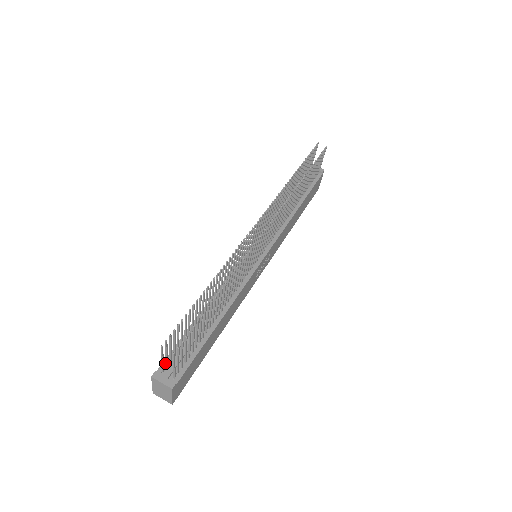
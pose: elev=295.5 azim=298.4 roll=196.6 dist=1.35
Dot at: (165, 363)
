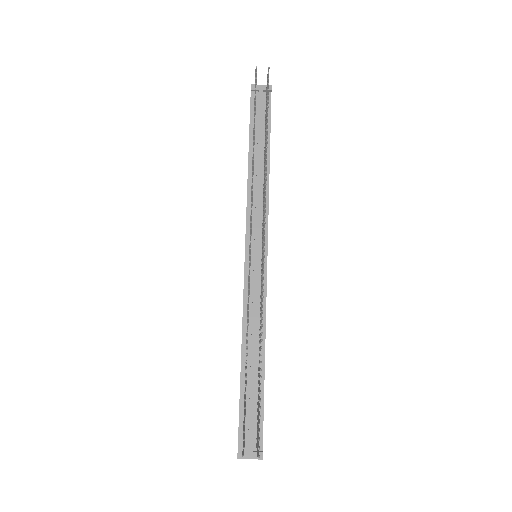
Dot at: (240, 436)
